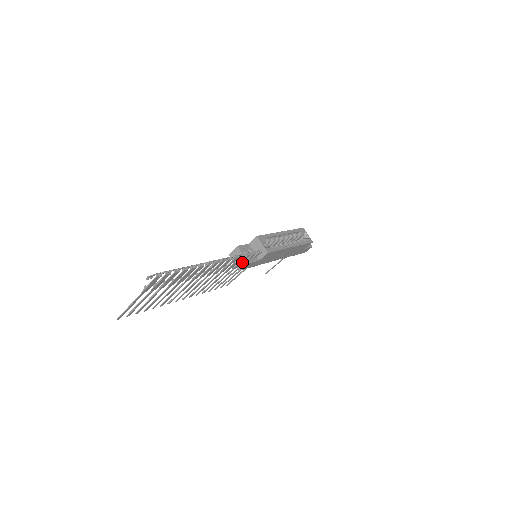
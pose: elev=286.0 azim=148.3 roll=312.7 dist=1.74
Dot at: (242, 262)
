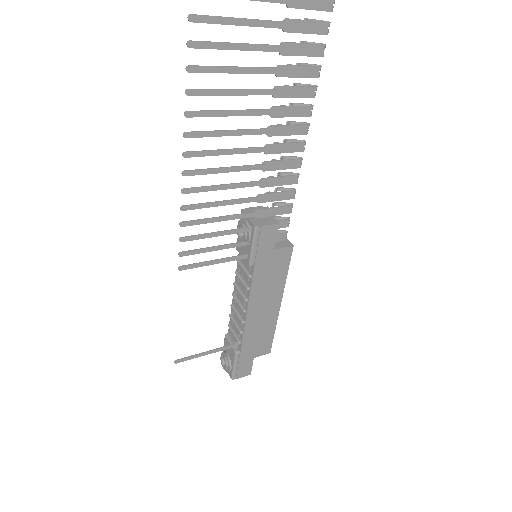
Dot at: (266, 219)
